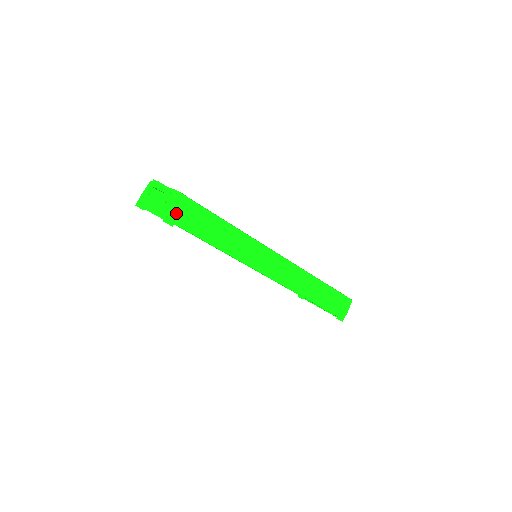
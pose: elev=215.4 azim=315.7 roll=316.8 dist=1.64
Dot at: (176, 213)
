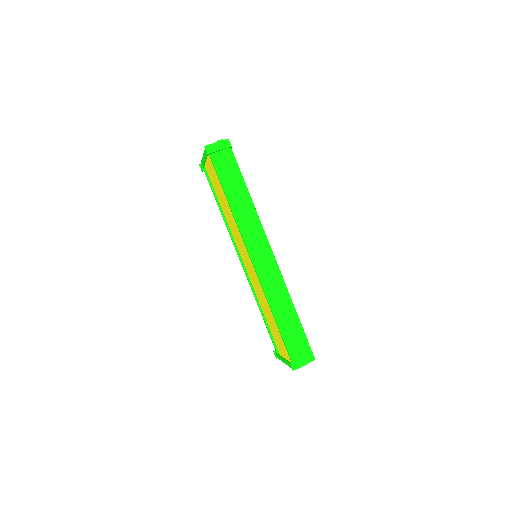
Dot at: (217, 148)
